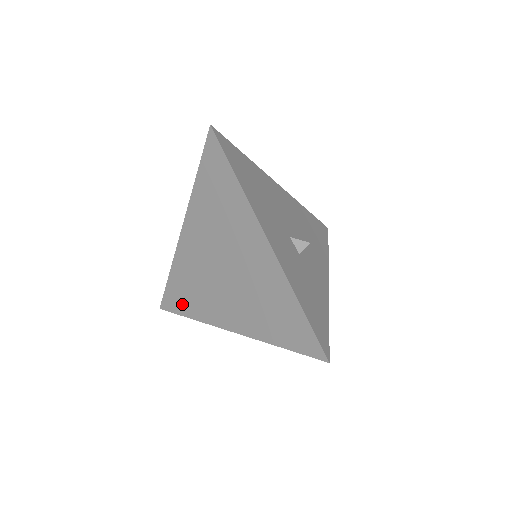
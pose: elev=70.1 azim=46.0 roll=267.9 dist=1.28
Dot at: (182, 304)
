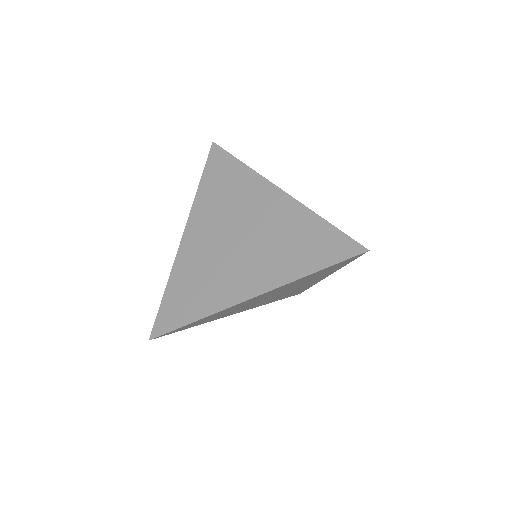
Dot at: (183, 312)
